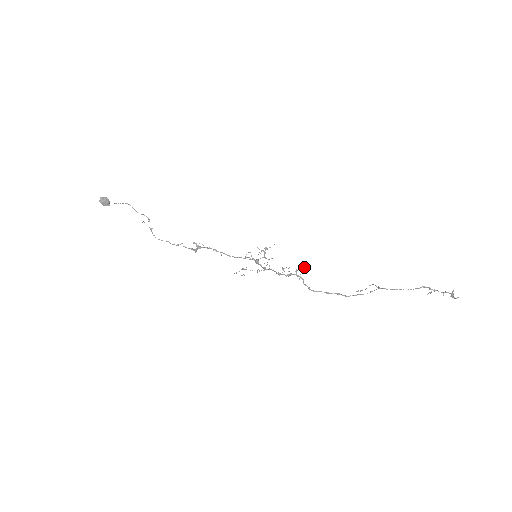
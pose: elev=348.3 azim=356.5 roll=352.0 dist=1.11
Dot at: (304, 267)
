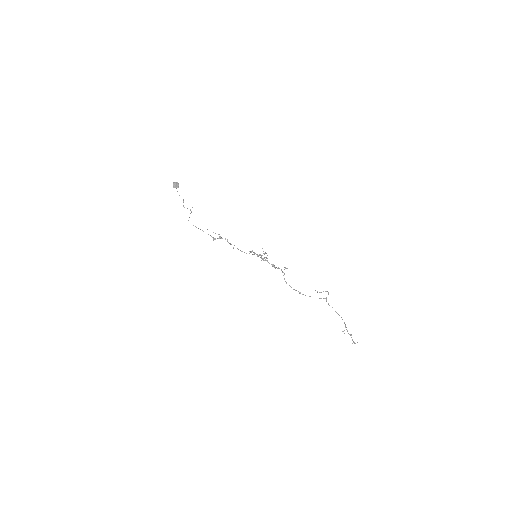
Dot at: occluded
